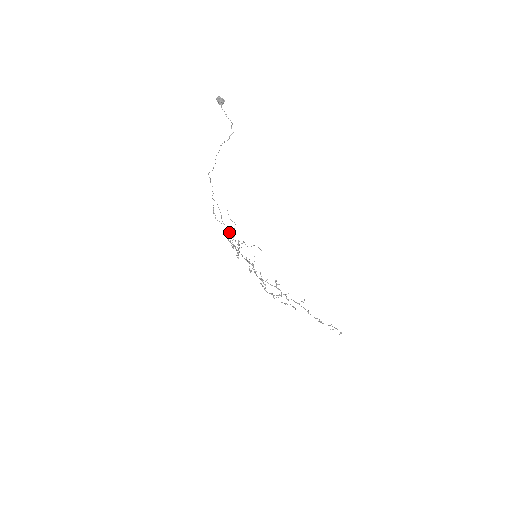
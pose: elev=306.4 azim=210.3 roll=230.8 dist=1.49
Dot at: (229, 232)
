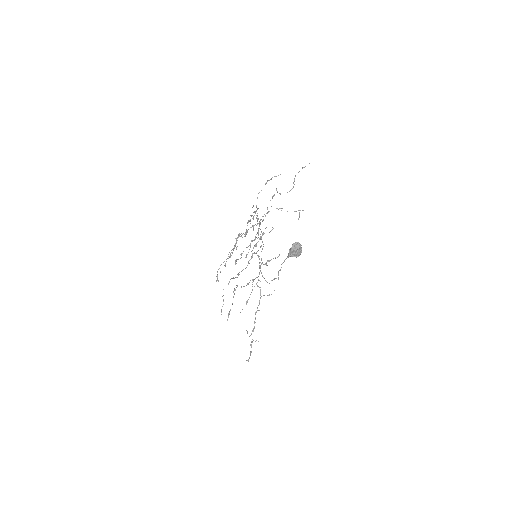
Dot at: (256, 217)
